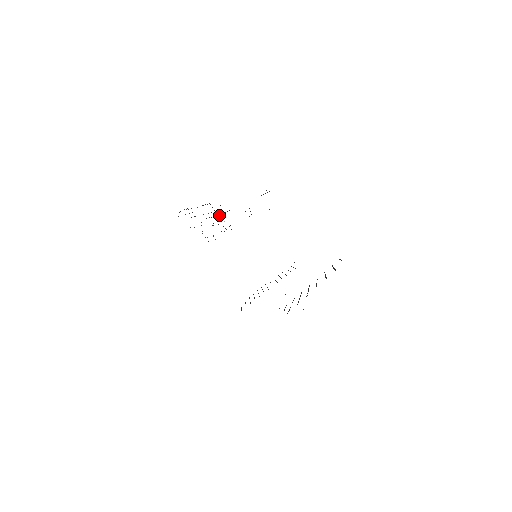
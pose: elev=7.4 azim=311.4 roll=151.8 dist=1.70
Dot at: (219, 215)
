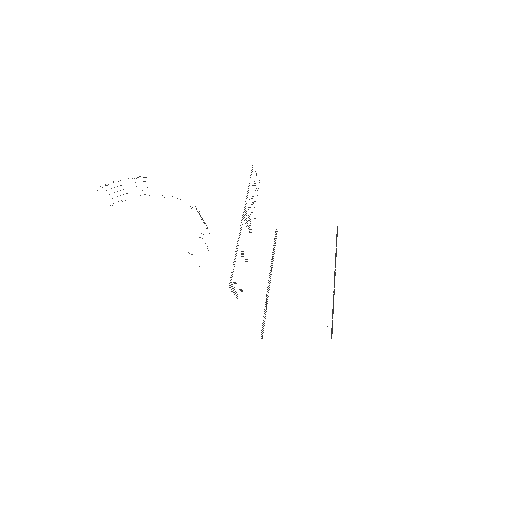
Dot at: occluded
